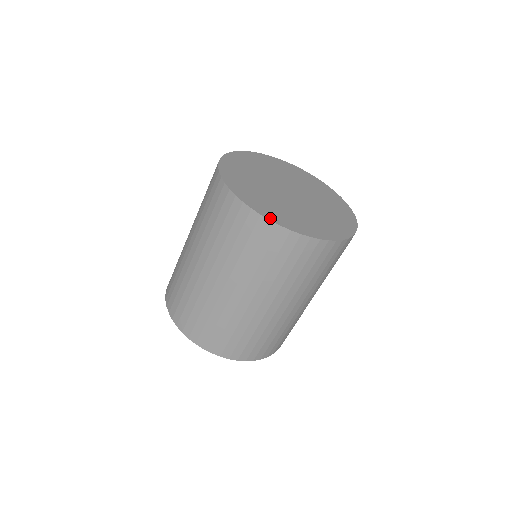
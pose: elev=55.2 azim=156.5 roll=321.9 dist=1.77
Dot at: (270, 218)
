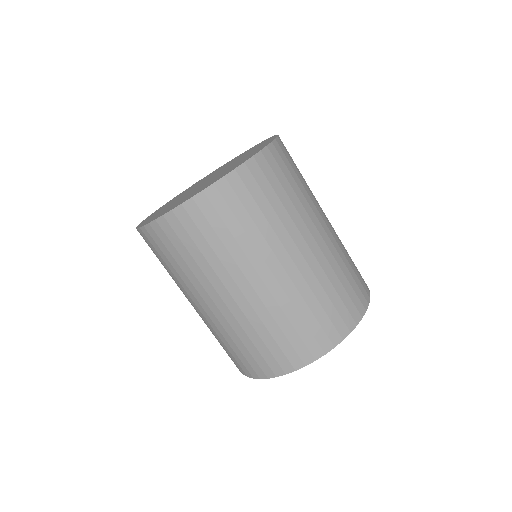
Dot at: (156, 218)
